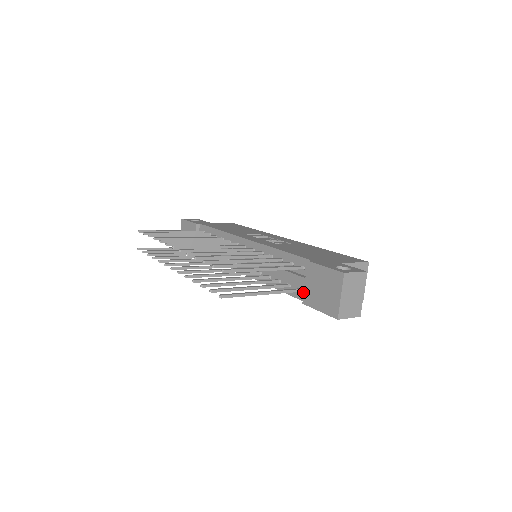
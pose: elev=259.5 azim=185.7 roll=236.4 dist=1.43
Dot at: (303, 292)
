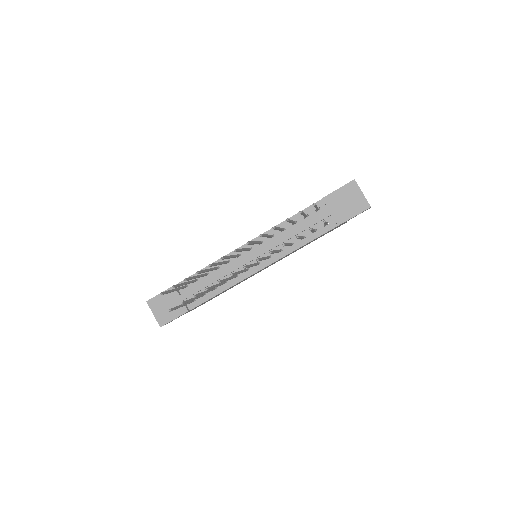
Dot at: (330, 223)
